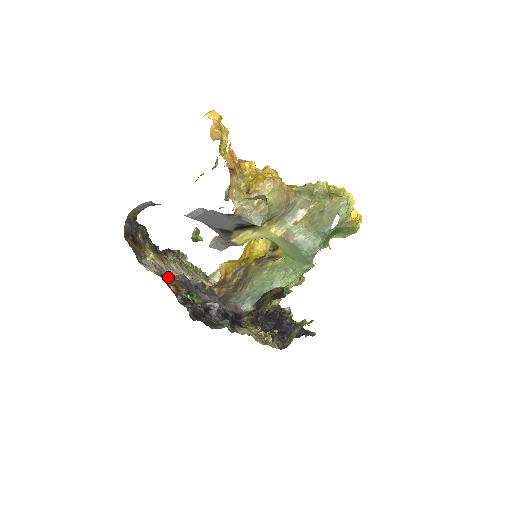
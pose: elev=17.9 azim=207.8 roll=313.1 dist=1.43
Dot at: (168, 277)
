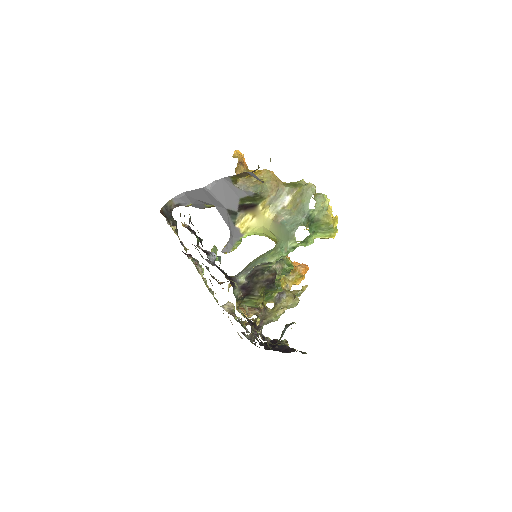
Dot at: occluded
